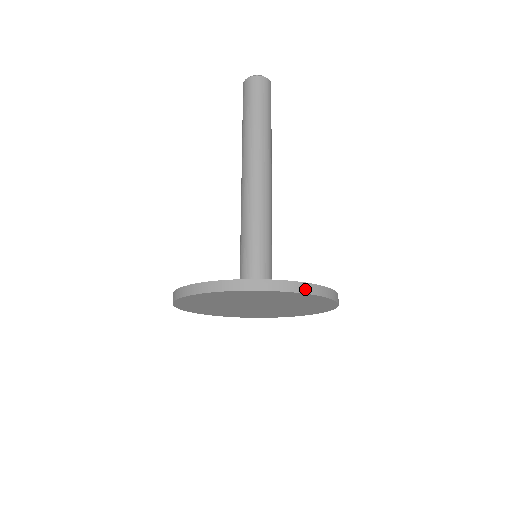
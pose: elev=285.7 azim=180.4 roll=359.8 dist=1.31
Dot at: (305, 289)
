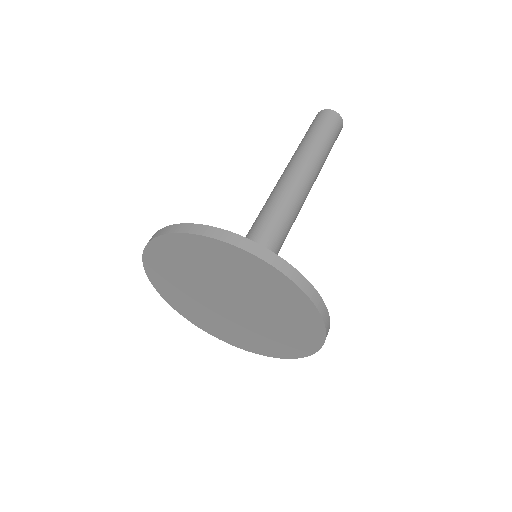
Dot at: (287, 270)
